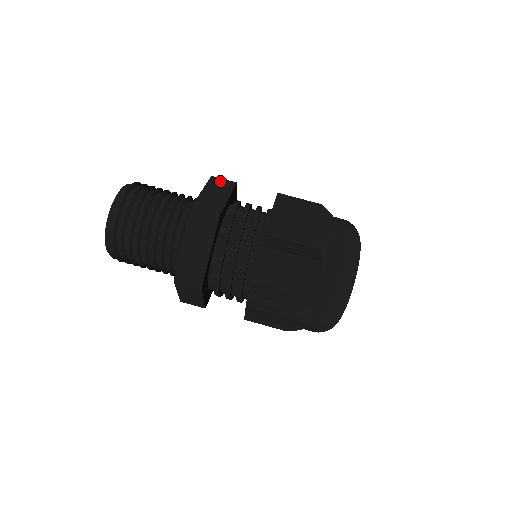
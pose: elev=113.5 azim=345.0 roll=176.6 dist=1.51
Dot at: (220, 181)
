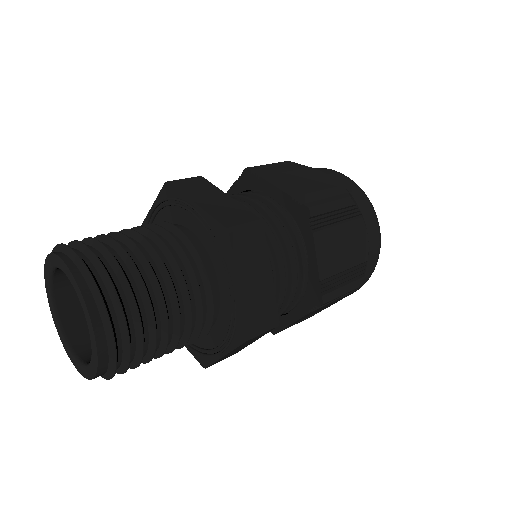
Dot at: (245, 240)
